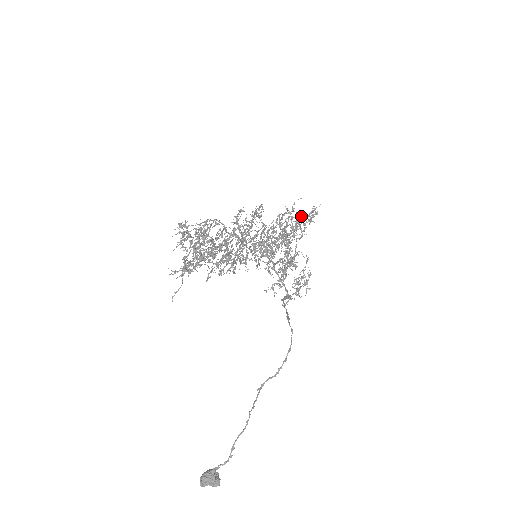
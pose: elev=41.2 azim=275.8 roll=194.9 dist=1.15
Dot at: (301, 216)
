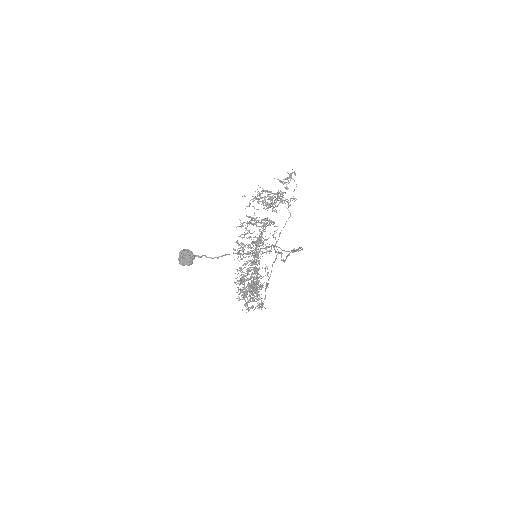
Dot at: occluded
